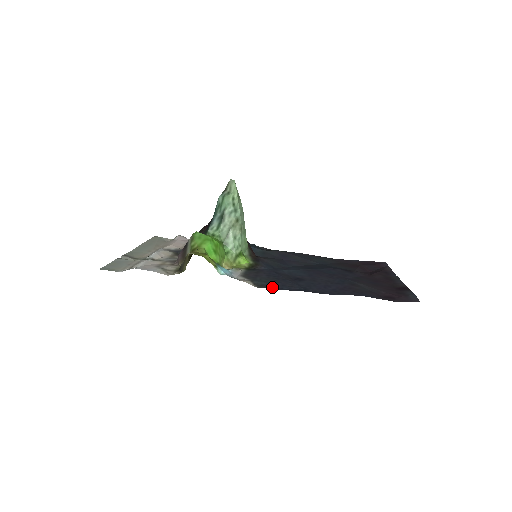
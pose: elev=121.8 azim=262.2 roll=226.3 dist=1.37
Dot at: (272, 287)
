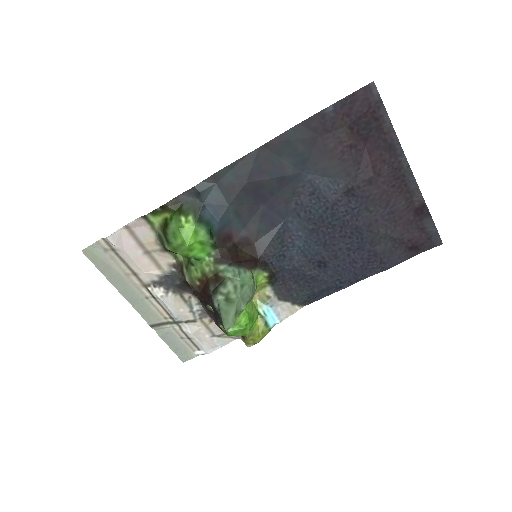
Dot at: (314, 299)
